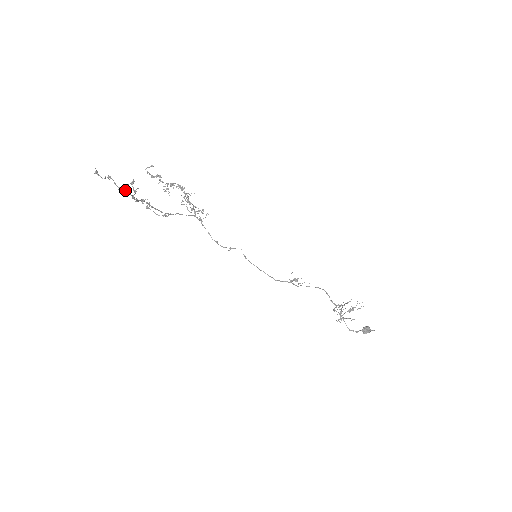
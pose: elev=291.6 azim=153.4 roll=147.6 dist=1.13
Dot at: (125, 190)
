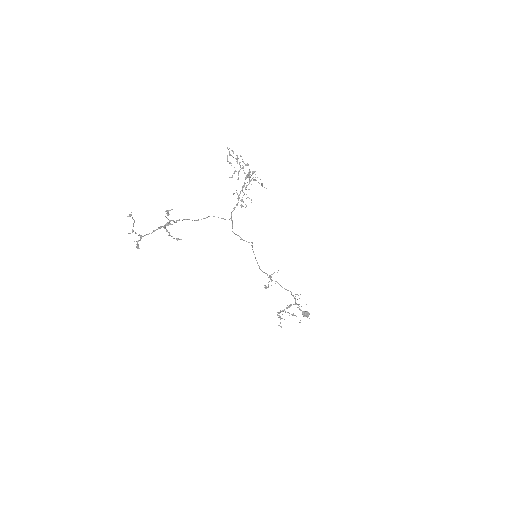
Dot at: (136, 247)
